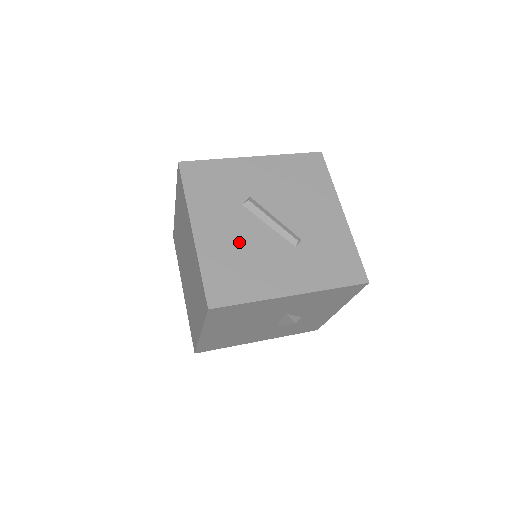
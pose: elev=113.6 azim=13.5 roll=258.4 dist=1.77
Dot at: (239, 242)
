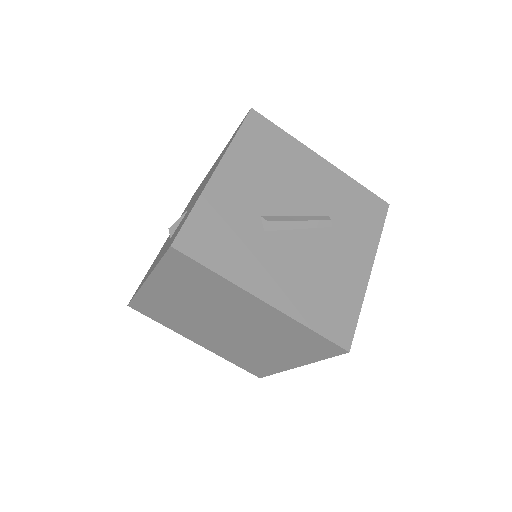
Dot at: (302, 270)
